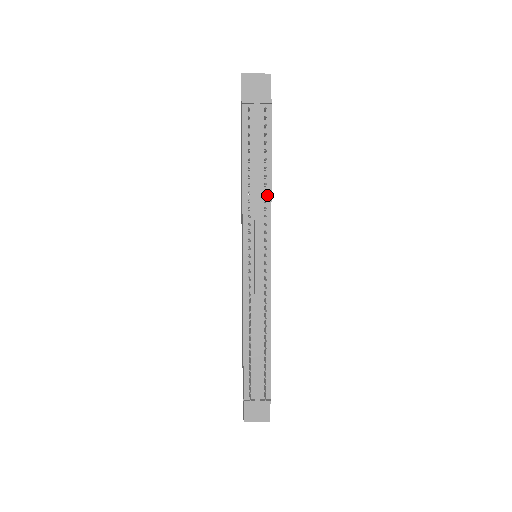
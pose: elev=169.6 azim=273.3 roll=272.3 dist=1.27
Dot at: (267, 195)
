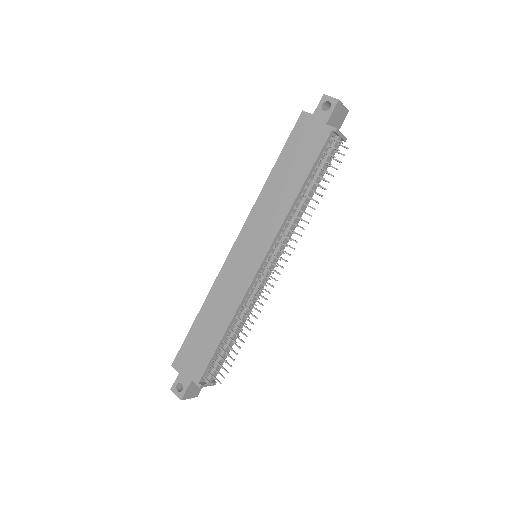
Dot at: (301, 213)
